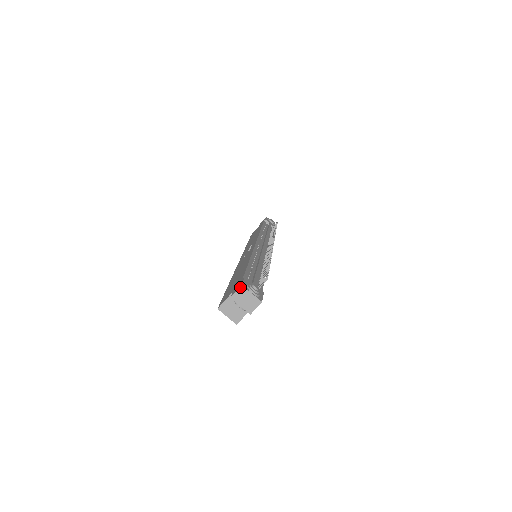
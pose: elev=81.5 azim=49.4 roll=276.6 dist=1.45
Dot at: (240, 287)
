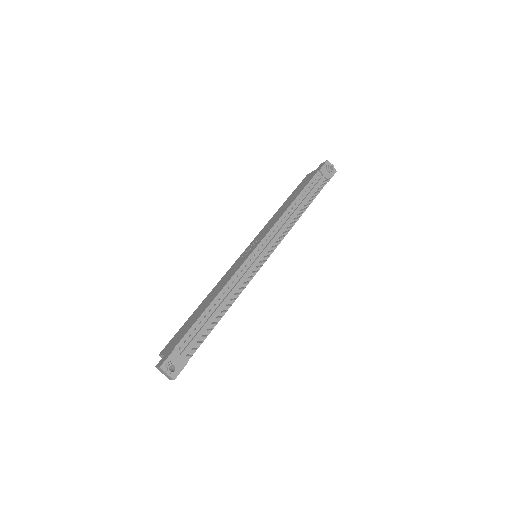
Dot at: (159, 367)
